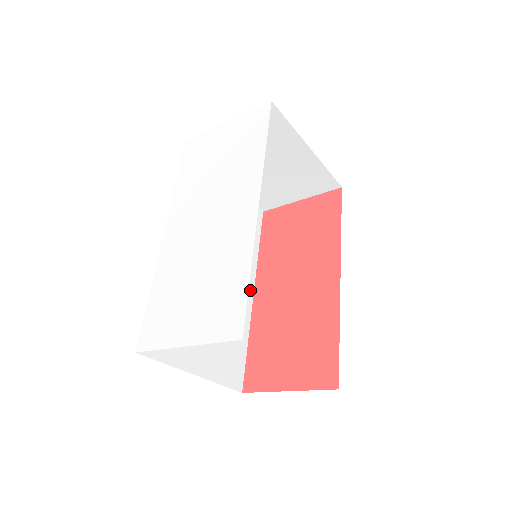
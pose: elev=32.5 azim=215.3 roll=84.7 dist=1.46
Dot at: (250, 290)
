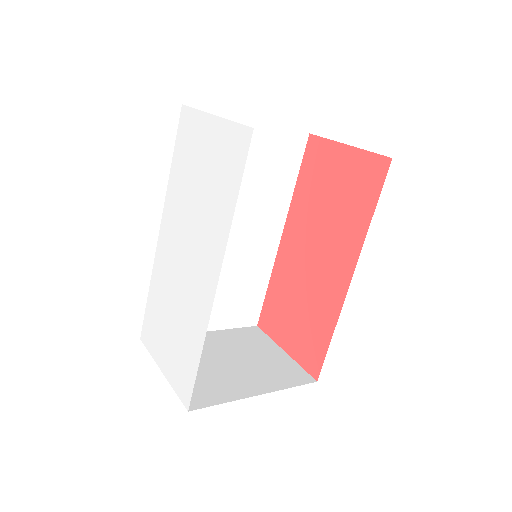
Dot at: (276, 236)
